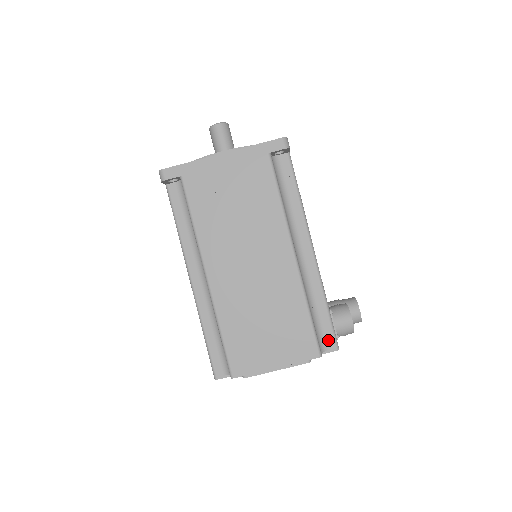
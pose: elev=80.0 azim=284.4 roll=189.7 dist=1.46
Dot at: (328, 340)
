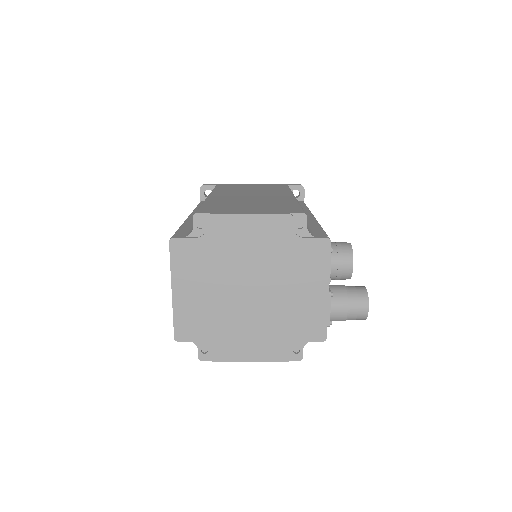
Dot at: (318, 234)
